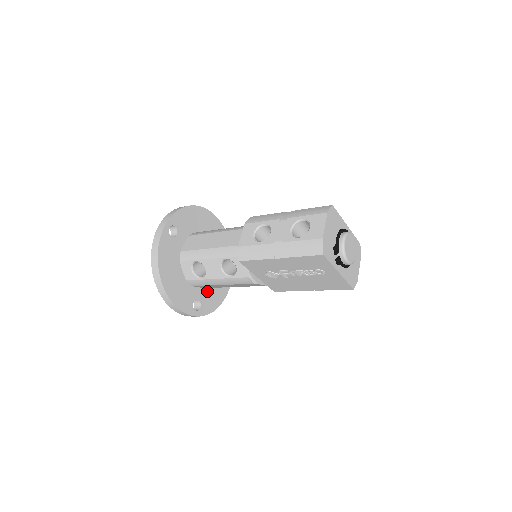
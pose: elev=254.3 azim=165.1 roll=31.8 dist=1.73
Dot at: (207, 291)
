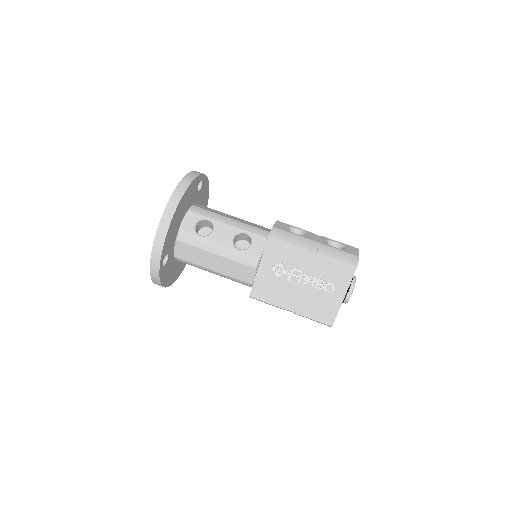
Dot at: (171, 261)
